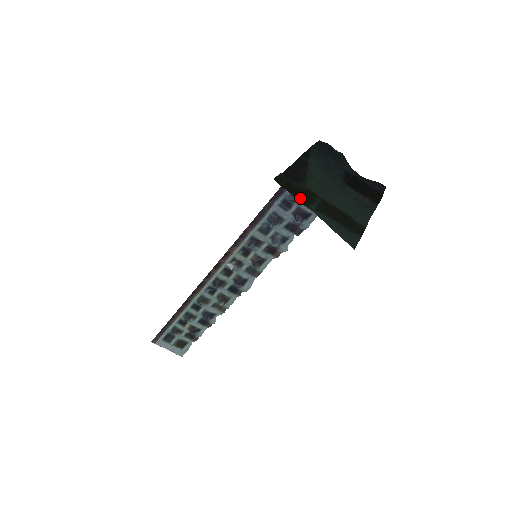
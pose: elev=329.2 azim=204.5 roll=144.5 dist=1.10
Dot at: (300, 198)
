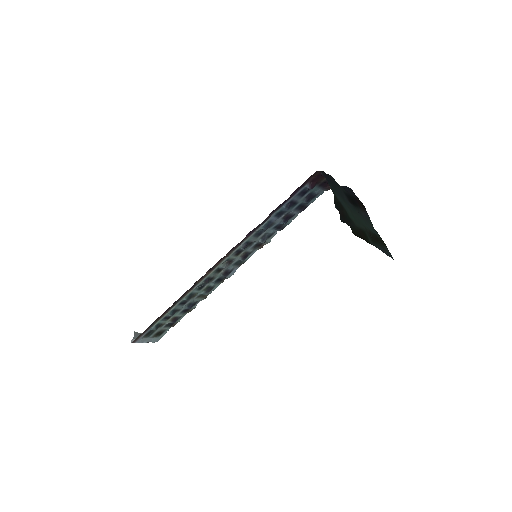
Dot at: (365, 239)
